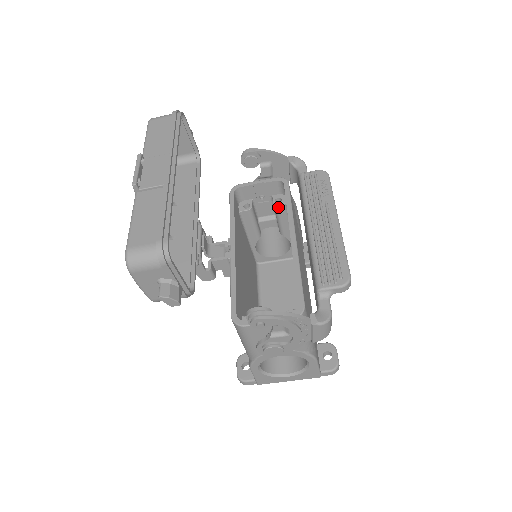
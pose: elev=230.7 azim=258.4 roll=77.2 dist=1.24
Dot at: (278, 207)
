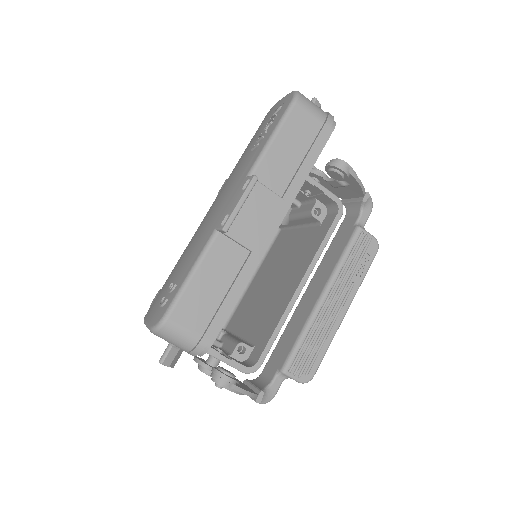
Dot at: (312, 217)
